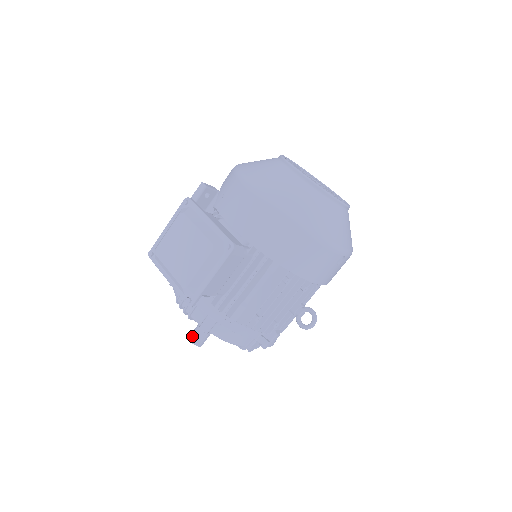
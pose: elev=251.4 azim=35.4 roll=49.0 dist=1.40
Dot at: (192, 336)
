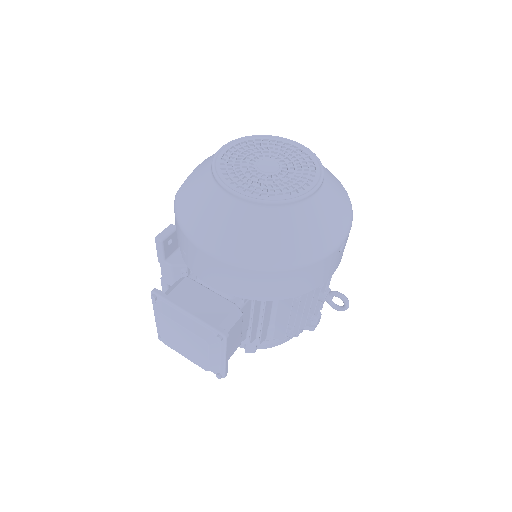
Dot at: occluded
